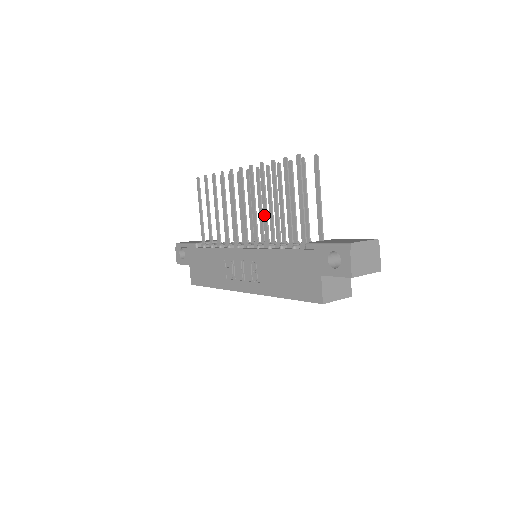
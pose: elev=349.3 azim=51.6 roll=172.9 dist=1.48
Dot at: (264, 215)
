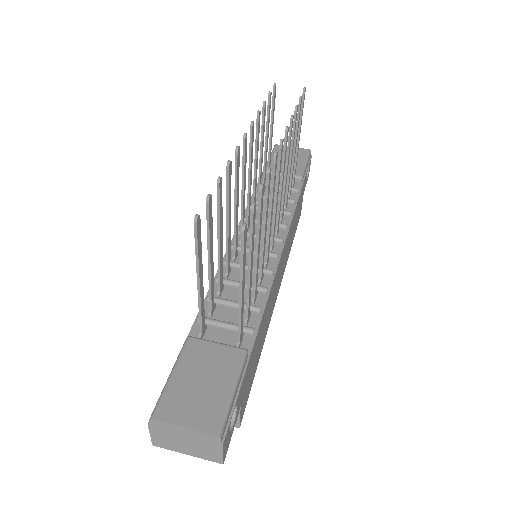
Dot at: (227, 234)
